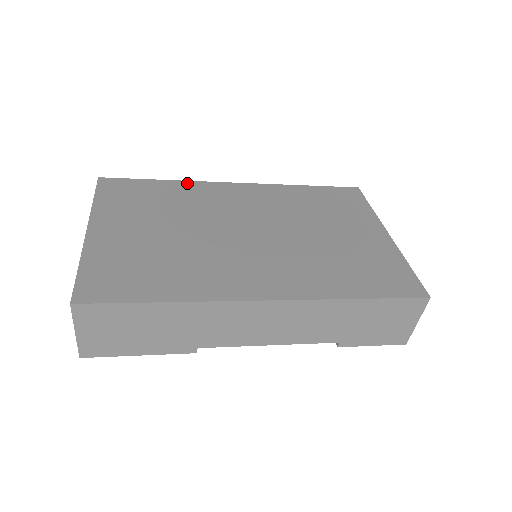
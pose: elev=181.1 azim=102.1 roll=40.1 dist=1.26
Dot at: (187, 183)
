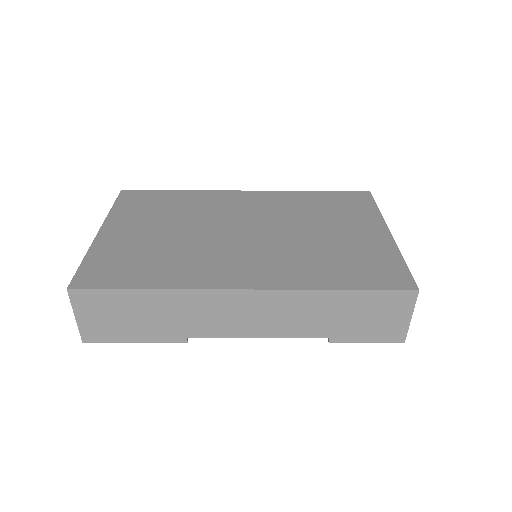
Dot at: (199, 192)
